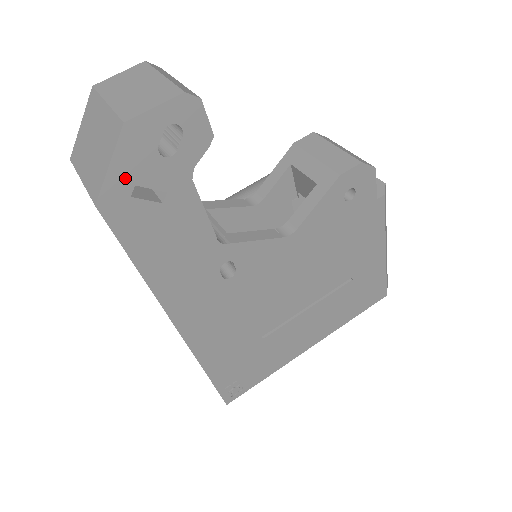
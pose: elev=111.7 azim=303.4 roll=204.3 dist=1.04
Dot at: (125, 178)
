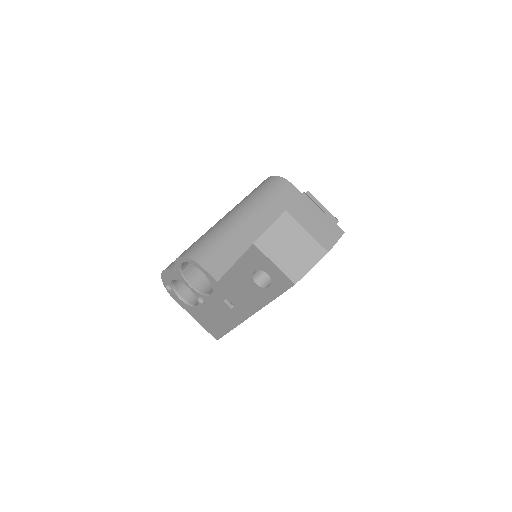
Dot at: occluded
